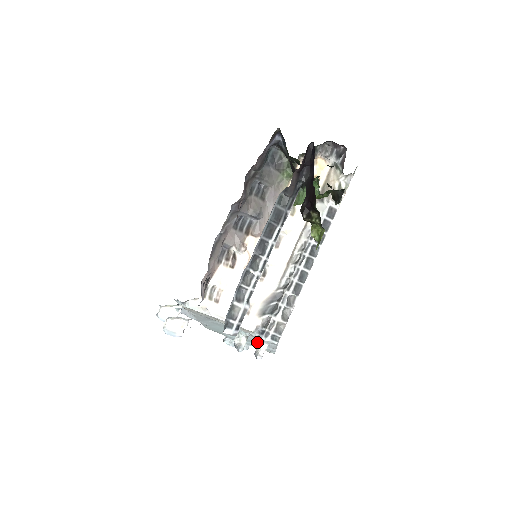
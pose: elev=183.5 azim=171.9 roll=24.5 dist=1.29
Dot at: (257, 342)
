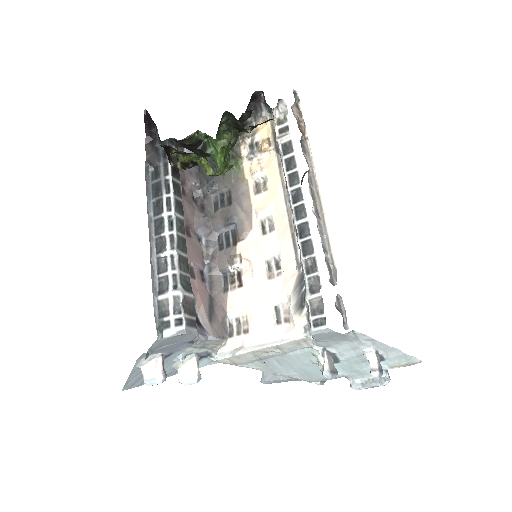
Dot at: (363, 356)
